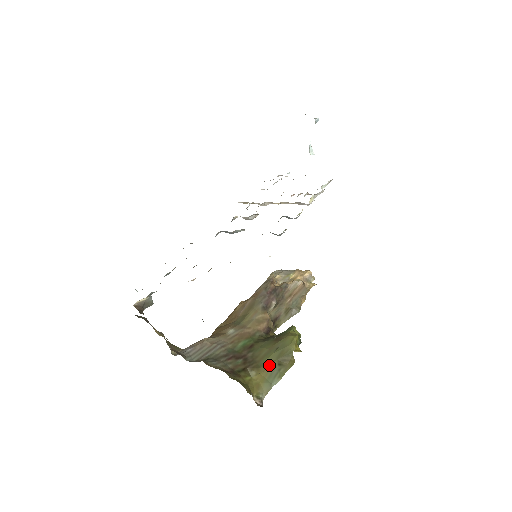
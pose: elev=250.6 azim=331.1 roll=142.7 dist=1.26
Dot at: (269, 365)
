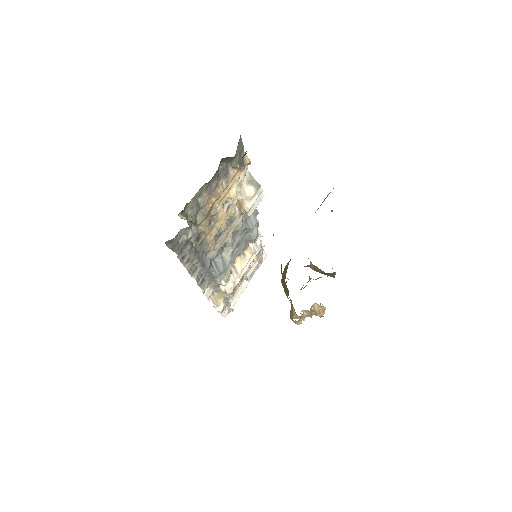
Dot at: occluded
